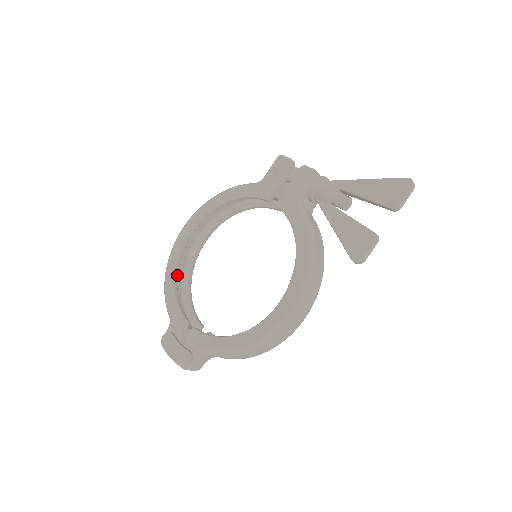
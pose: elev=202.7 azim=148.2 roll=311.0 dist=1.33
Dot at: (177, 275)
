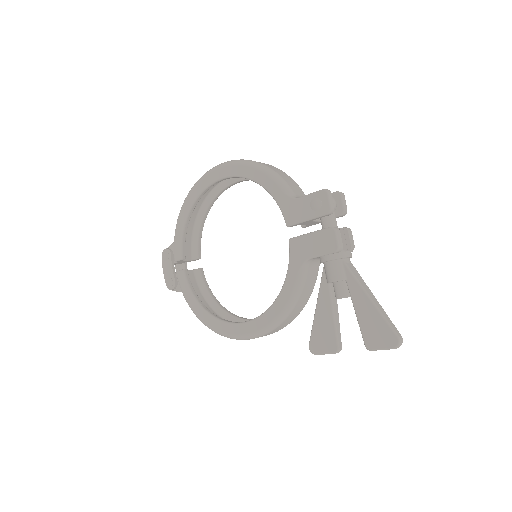
Dot at: (194, 208)
